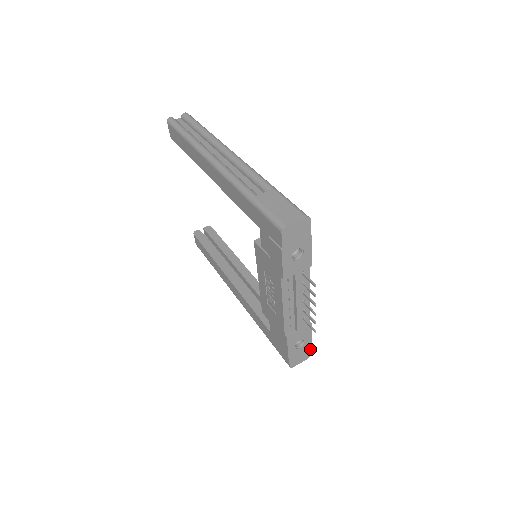
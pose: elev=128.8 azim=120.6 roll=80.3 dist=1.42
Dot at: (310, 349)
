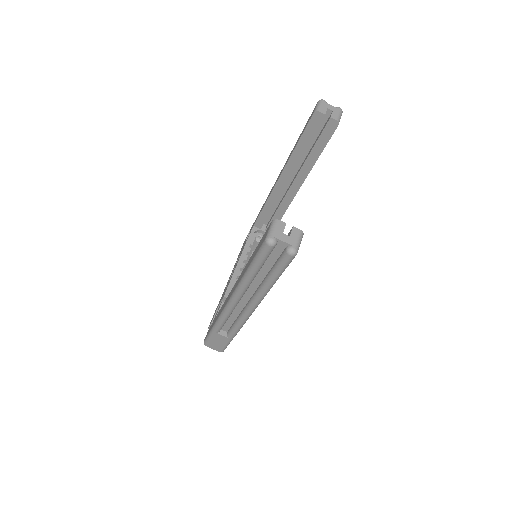
Dot at: occluded
